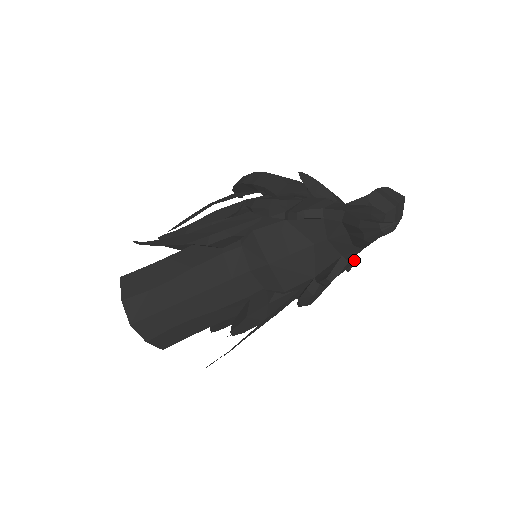
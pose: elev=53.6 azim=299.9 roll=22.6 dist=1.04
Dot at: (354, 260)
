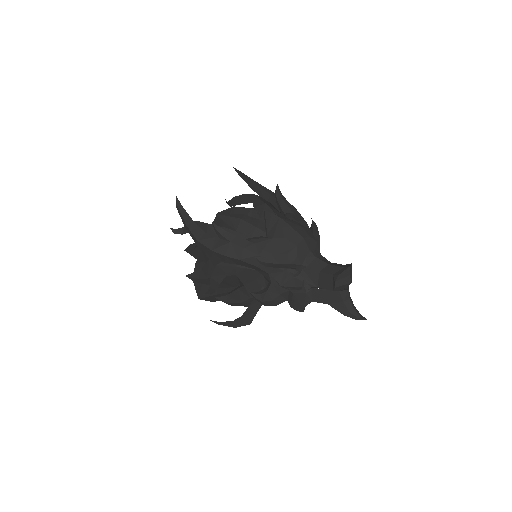
Dot at: occluded
